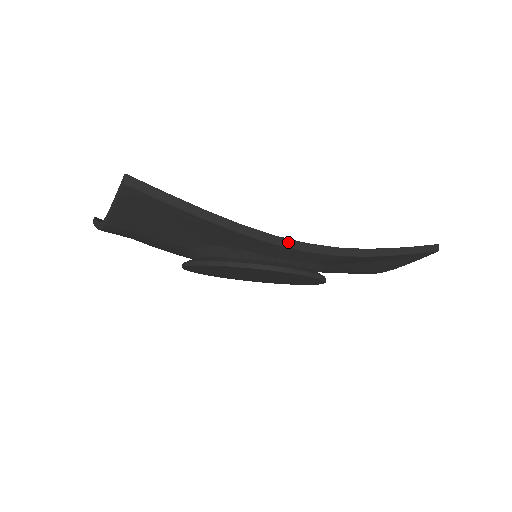
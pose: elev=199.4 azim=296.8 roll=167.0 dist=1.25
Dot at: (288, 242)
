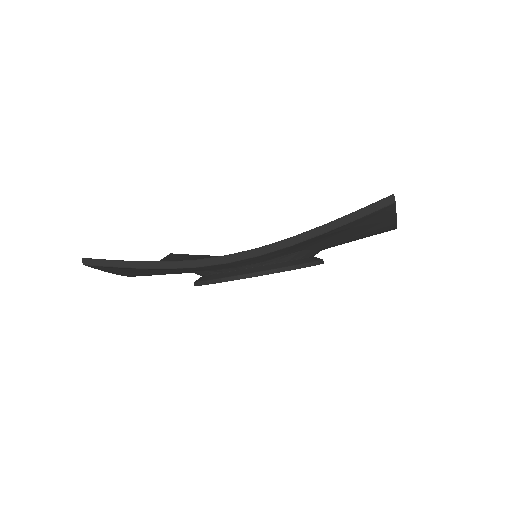
Dot at: (208, 261)
